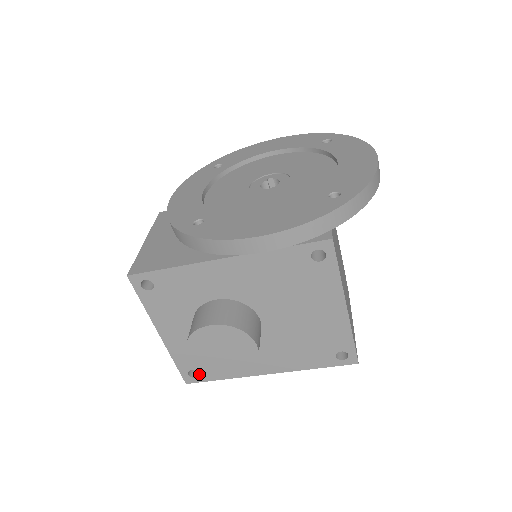
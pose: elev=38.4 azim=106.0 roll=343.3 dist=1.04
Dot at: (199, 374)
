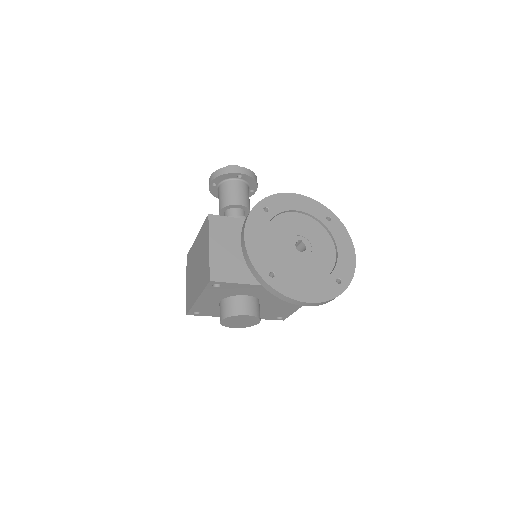
Dot at: (199, 313)
